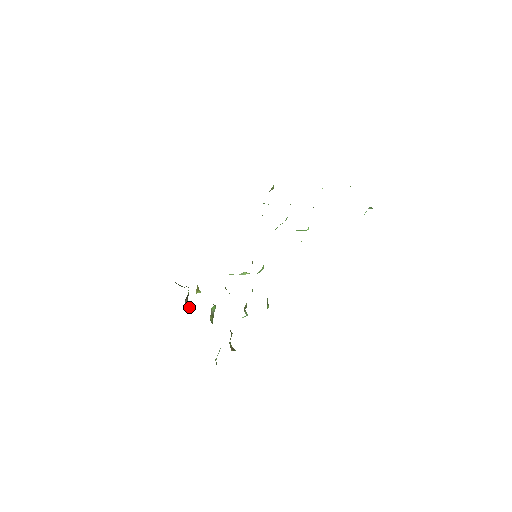
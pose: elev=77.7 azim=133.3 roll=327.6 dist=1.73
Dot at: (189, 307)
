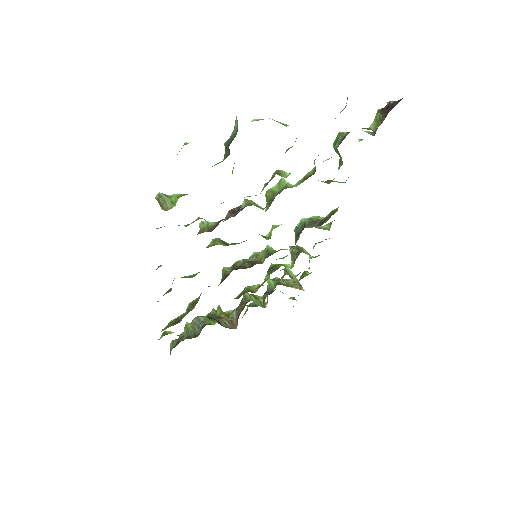
Dot at: (227, 320)
